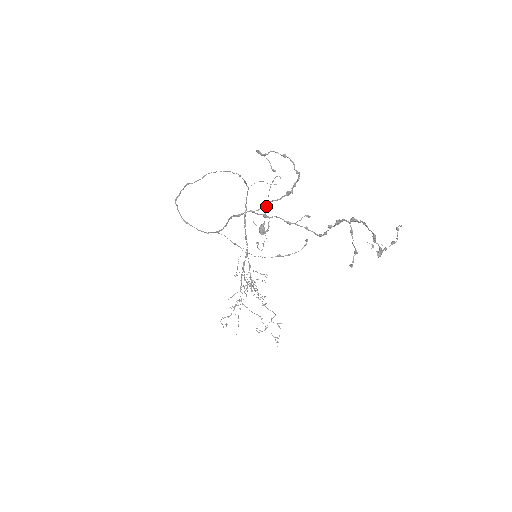
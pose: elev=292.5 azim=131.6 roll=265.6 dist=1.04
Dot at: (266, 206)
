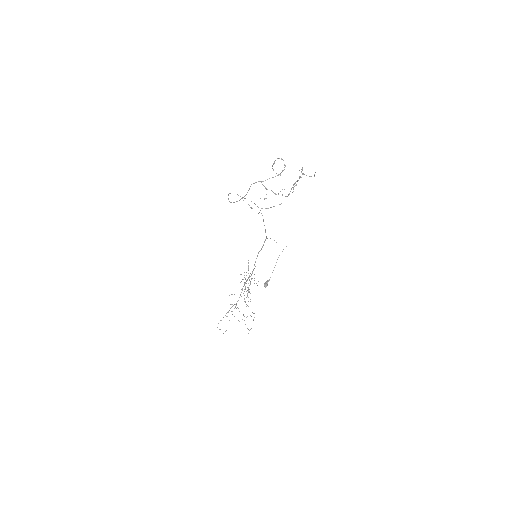
Dot at: occluded
